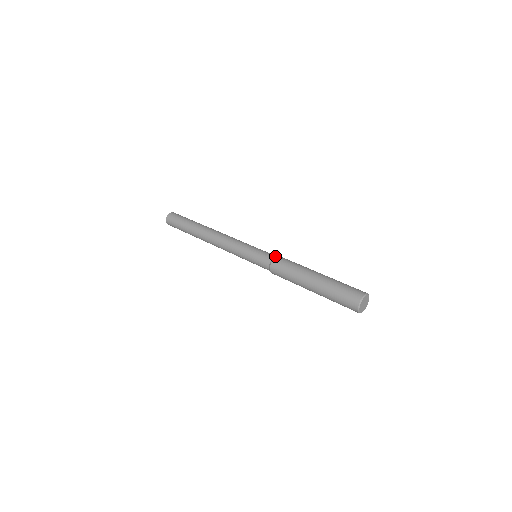
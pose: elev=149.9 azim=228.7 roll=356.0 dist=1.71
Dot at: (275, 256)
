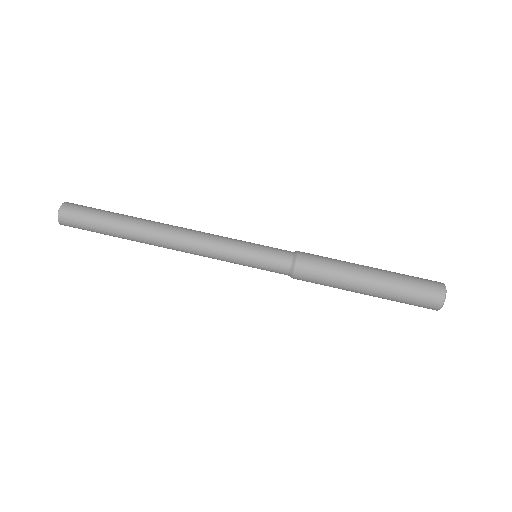
Dot at: (292, 260)
